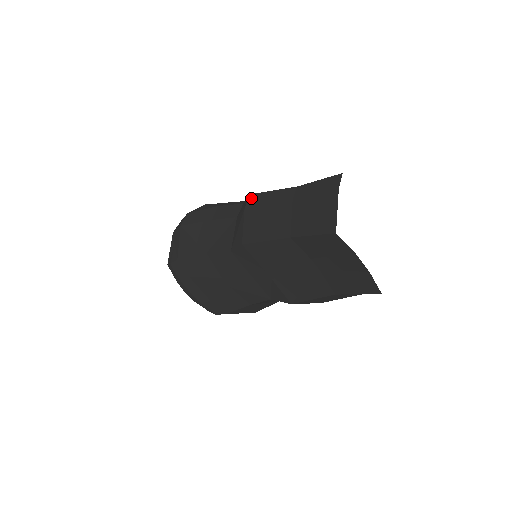
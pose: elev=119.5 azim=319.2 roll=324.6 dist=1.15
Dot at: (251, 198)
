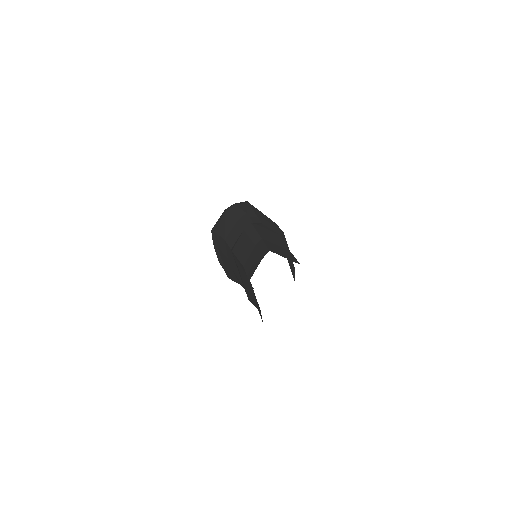
Dot at: (249, 226)
